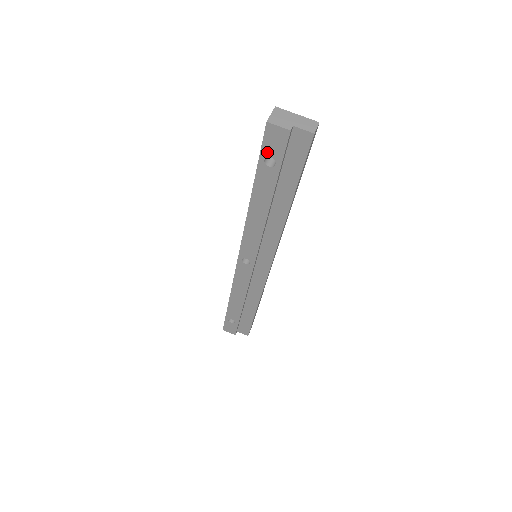
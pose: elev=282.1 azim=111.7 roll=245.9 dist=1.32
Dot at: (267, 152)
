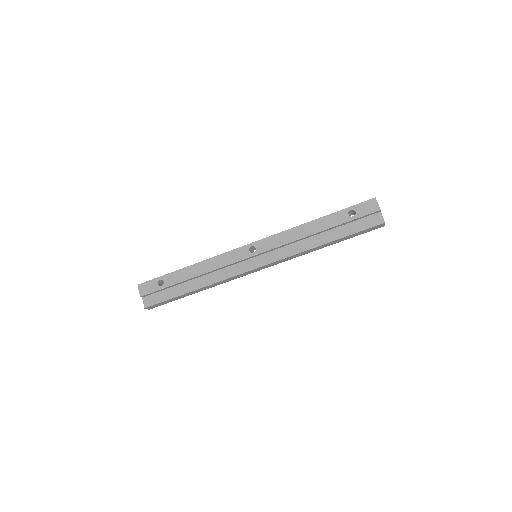
Dot at: (357, 208)
